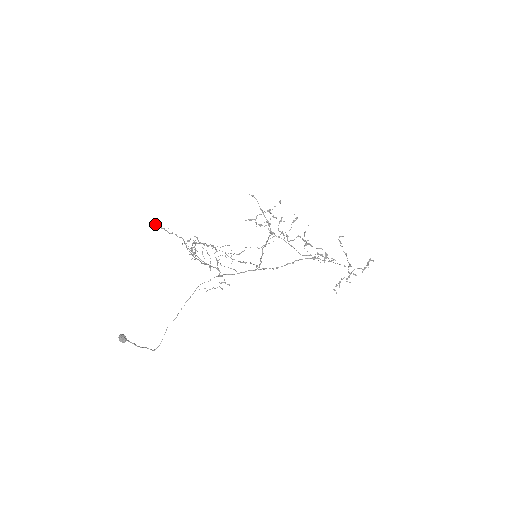
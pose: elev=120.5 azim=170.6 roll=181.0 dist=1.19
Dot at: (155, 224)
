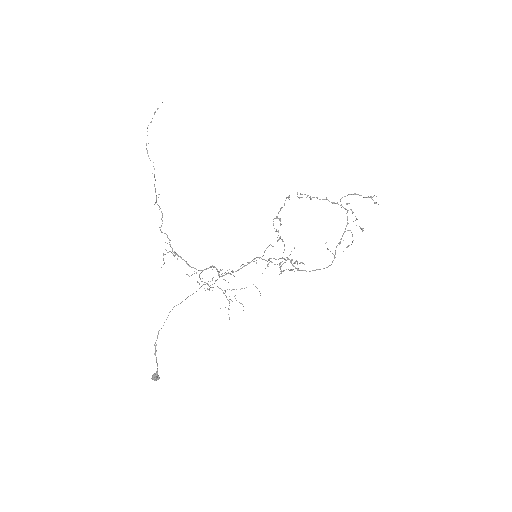
Dot at: occluded
